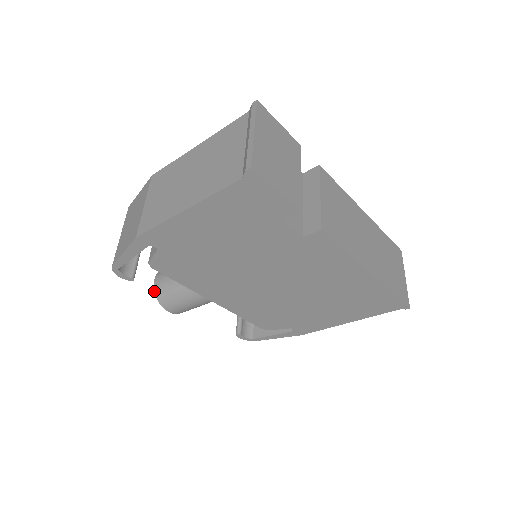
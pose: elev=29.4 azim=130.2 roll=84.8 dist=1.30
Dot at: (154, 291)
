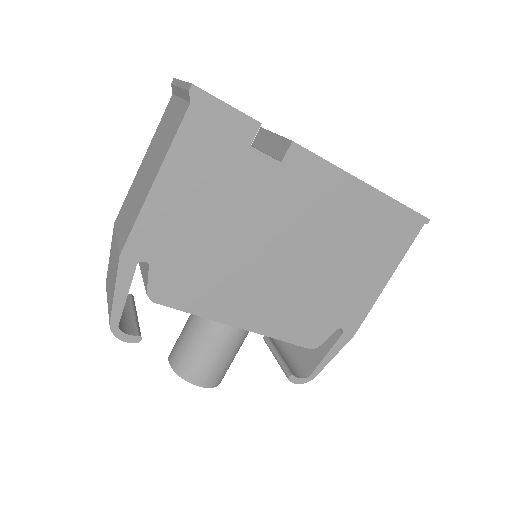
Dot at: (174, 371)
